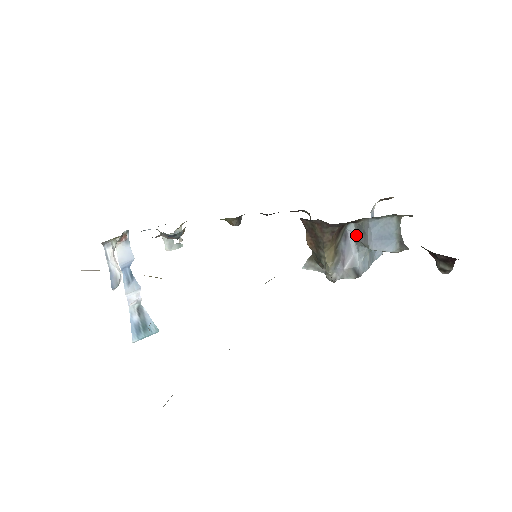
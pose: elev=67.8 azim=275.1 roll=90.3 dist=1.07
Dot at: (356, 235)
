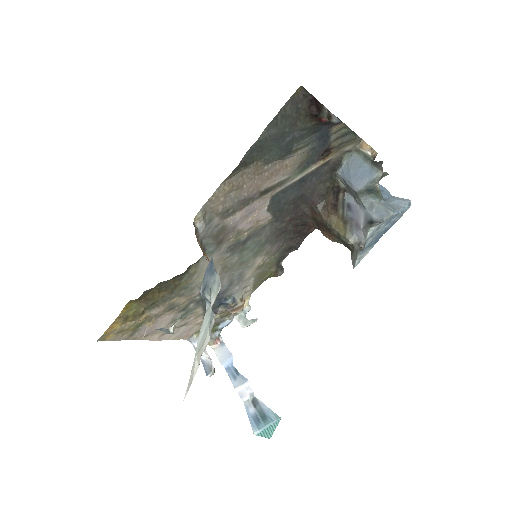
Dot at: (354, 199)
